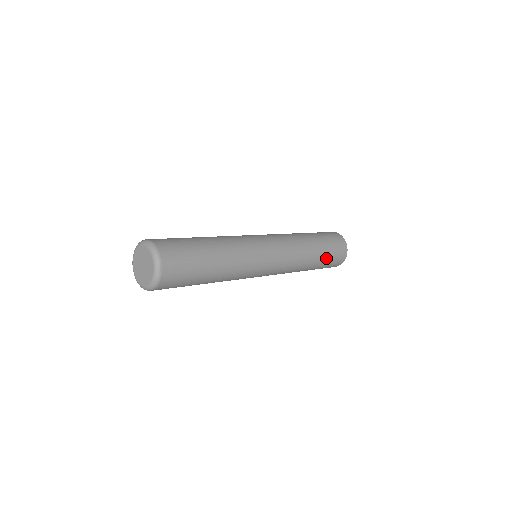
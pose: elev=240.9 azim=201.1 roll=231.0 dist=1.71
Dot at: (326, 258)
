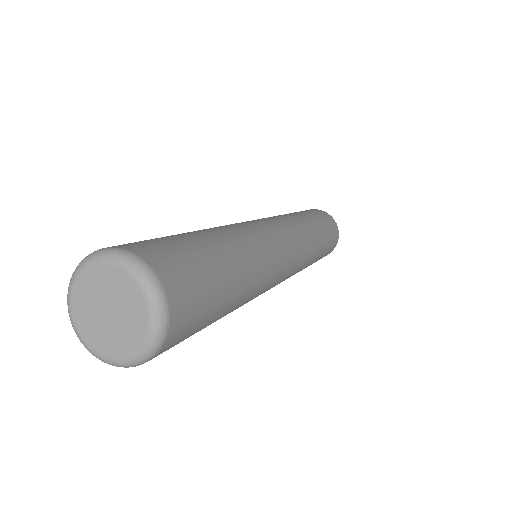
Dot at: occluded
